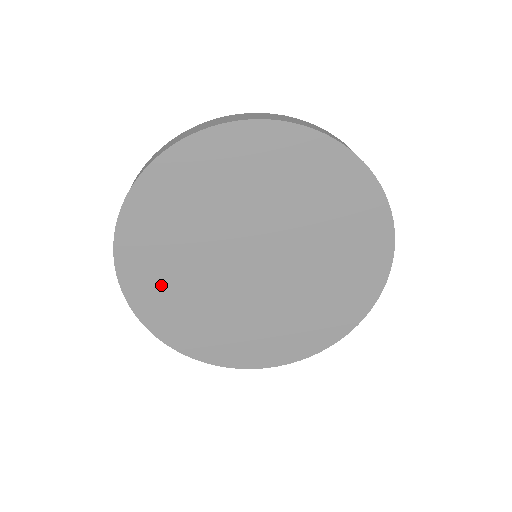
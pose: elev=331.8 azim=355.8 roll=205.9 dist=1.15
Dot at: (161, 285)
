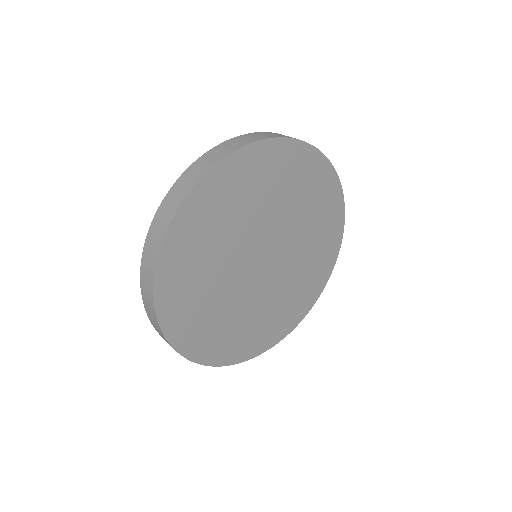
Dot at: (195, 252)
